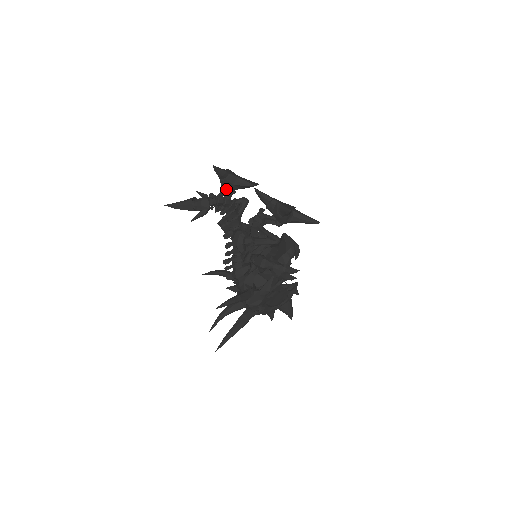
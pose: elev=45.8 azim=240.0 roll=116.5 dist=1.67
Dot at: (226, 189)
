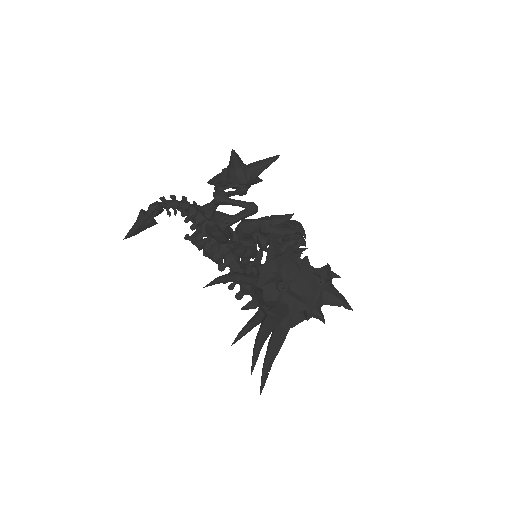
Dot at: (200, 226)
